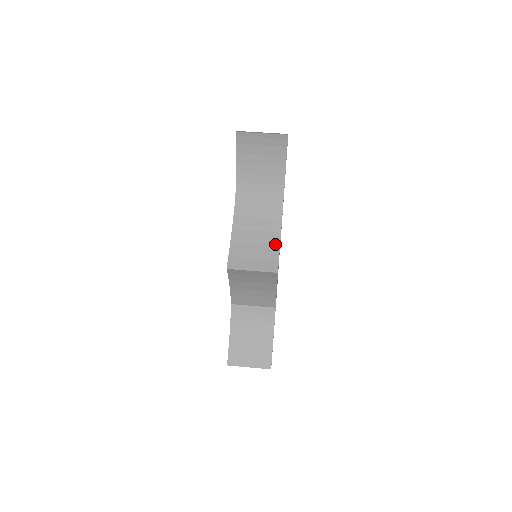
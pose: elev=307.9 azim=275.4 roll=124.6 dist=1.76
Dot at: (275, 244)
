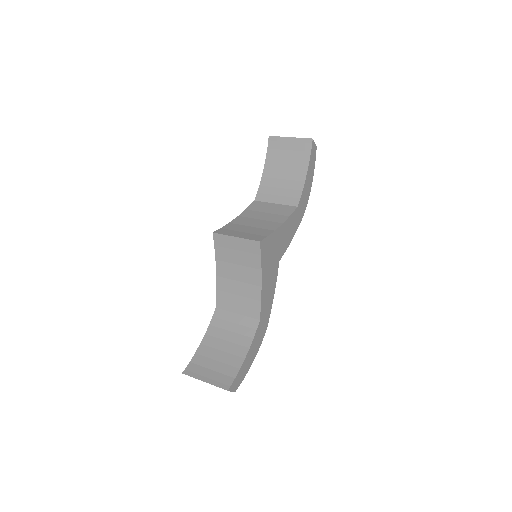
Dot at: (272, 228)
